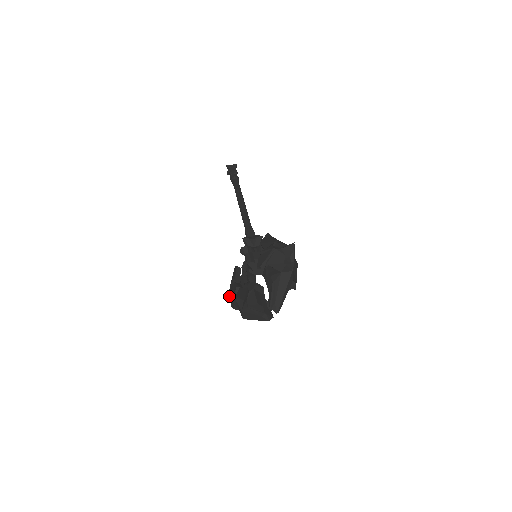
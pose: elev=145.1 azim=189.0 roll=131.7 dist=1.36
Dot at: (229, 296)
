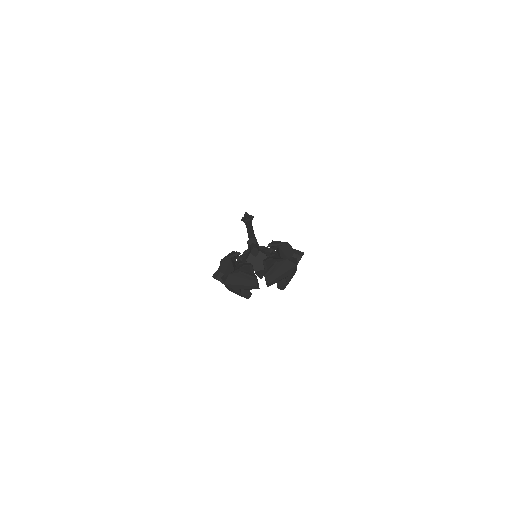
Dot at: (222, 261)
